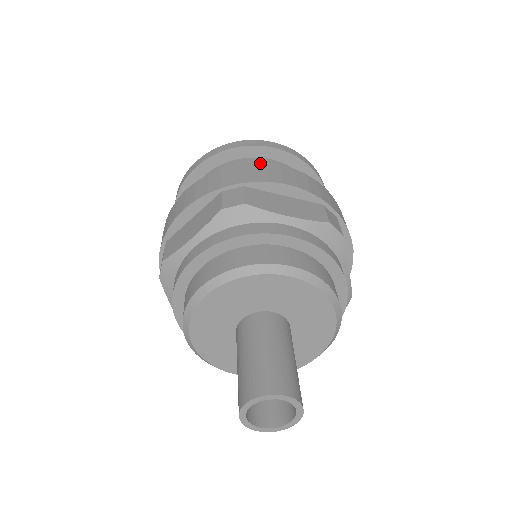
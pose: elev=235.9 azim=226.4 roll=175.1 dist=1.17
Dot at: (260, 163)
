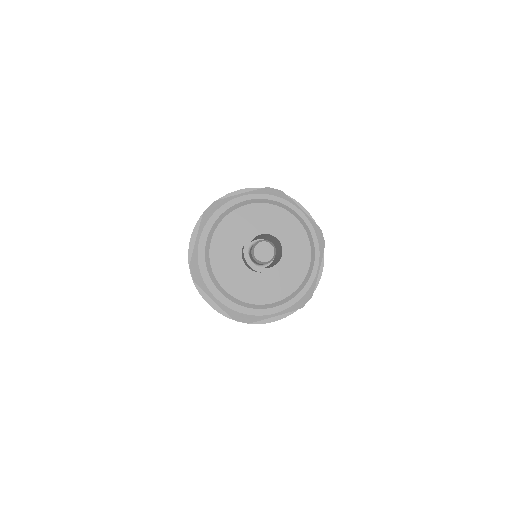
Dot at: occluded
